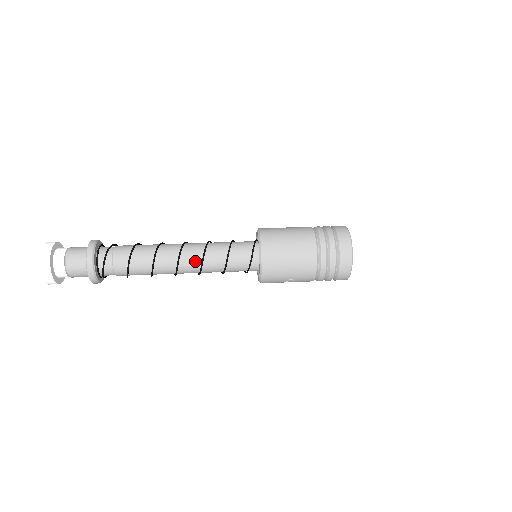
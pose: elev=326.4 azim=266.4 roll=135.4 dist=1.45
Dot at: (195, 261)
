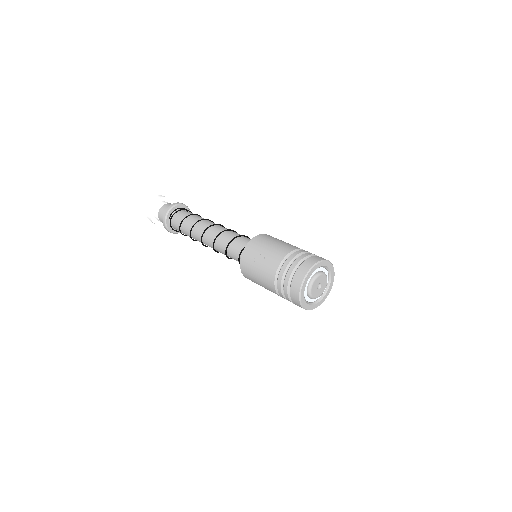
Dot at: (221, 230)
